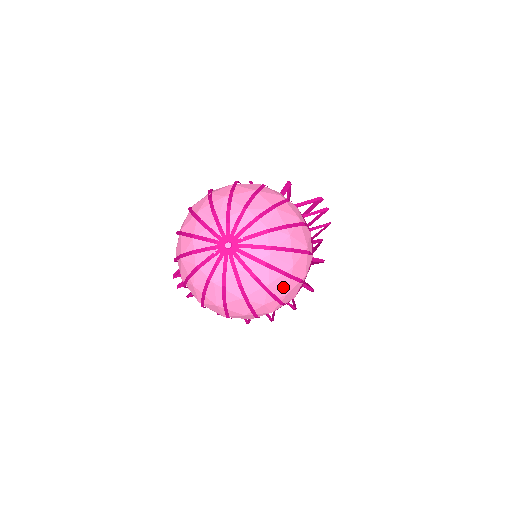
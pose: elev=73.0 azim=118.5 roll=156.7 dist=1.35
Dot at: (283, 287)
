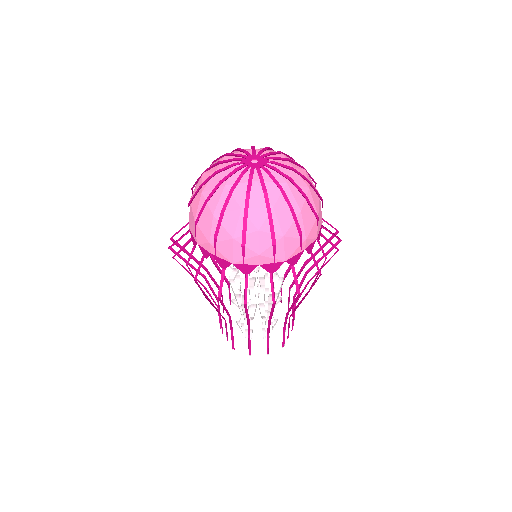
Dot at: (284, 224)
